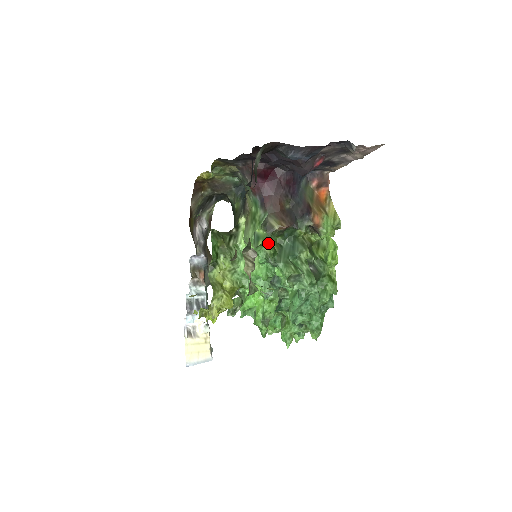
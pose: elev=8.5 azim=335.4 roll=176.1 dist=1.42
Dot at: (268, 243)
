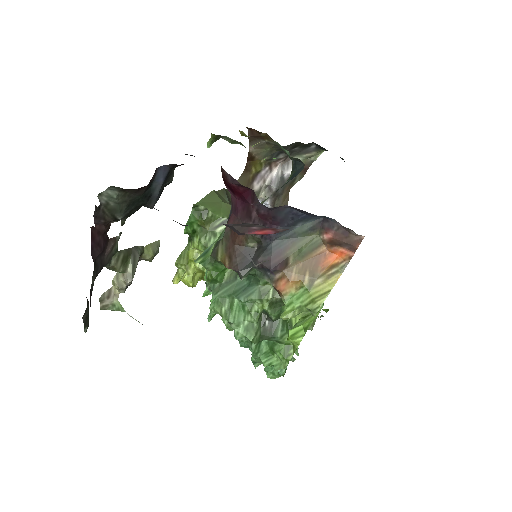
Dot at: (206, 267)
